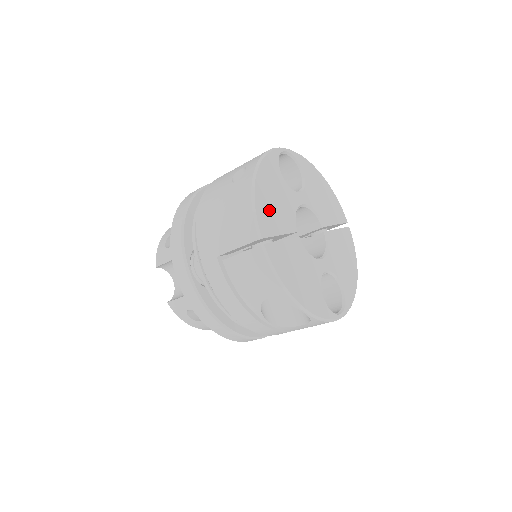
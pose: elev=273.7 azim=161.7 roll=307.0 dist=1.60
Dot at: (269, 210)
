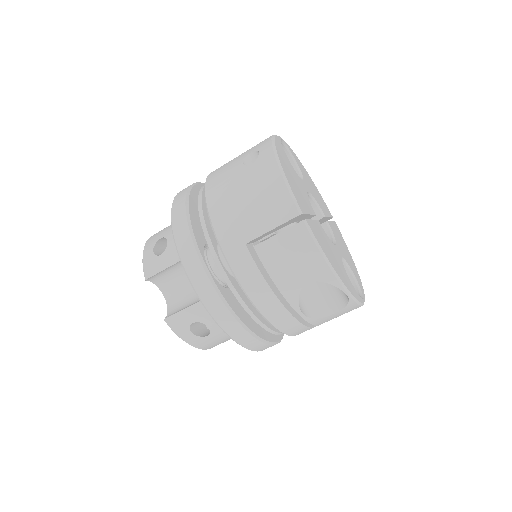
Dot at: (295, 189)
